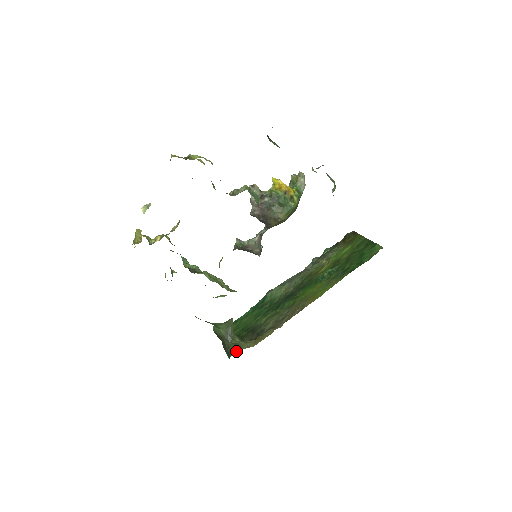
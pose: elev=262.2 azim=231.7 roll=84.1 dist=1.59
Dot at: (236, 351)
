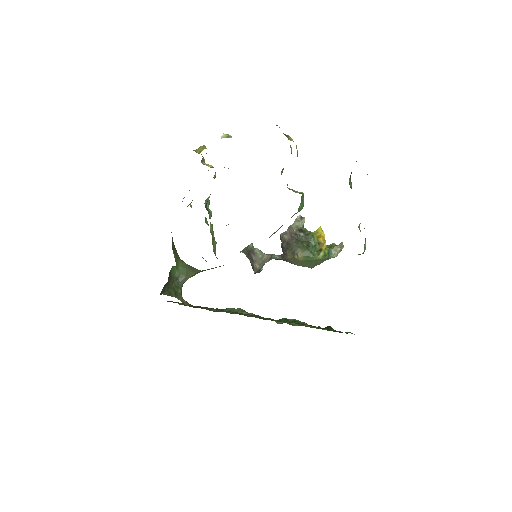
Dot at: (171, 295)
